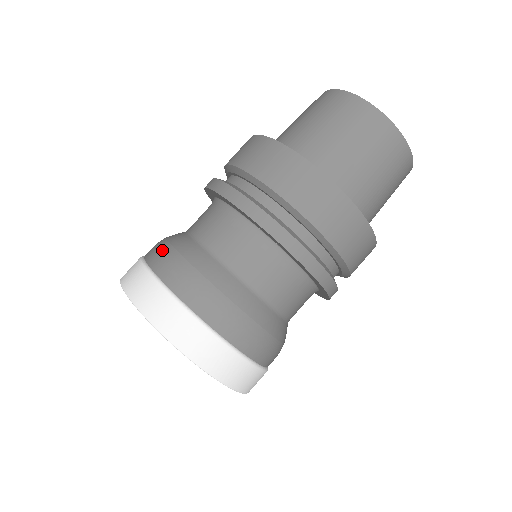
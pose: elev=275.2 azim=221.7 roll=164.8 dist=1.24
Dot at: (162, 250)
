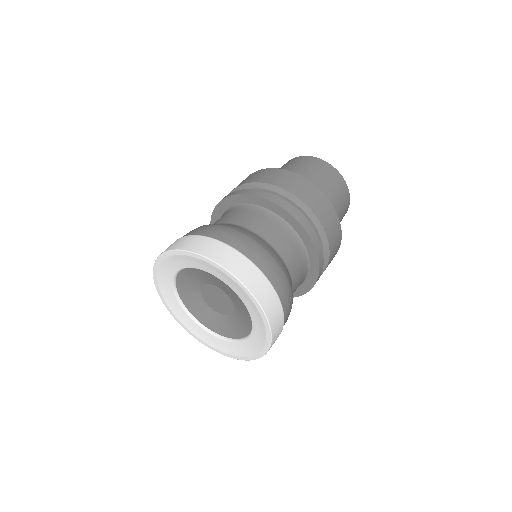
Dot at: occluded
